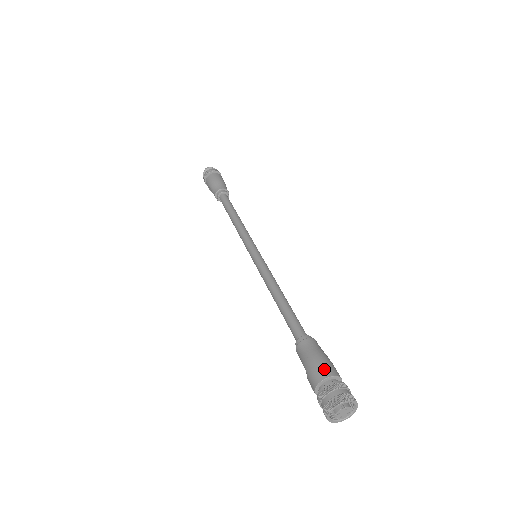
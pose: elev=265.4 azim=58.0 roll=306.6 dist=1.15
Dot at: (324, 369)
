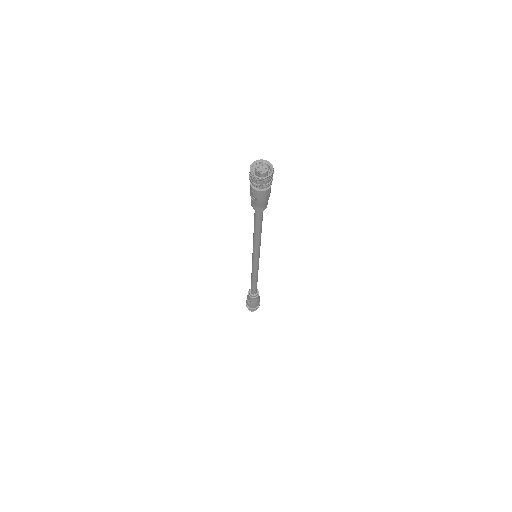
Dot at: occluded
